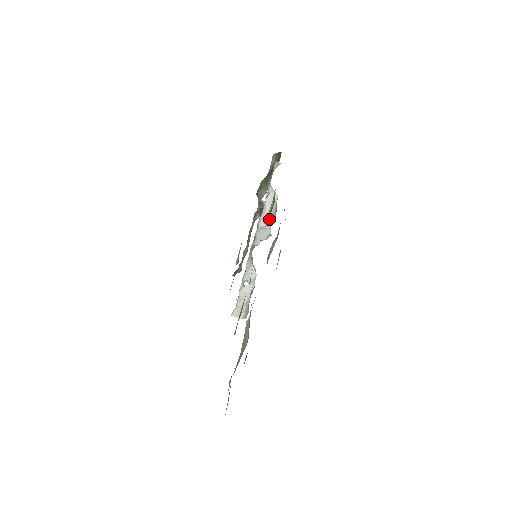
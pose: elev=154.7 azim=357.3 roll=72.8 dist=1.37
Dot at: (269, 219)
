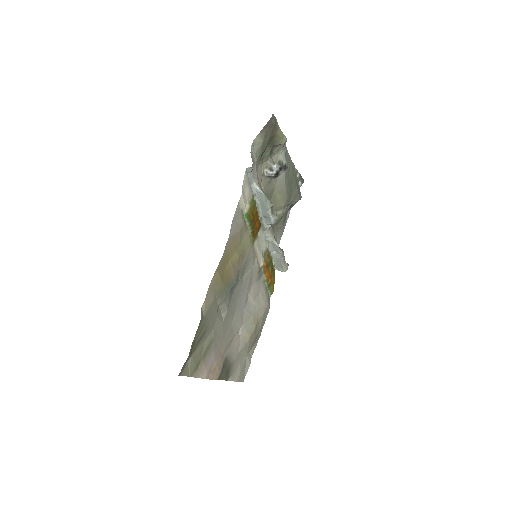
Dot at: (267, 211)
